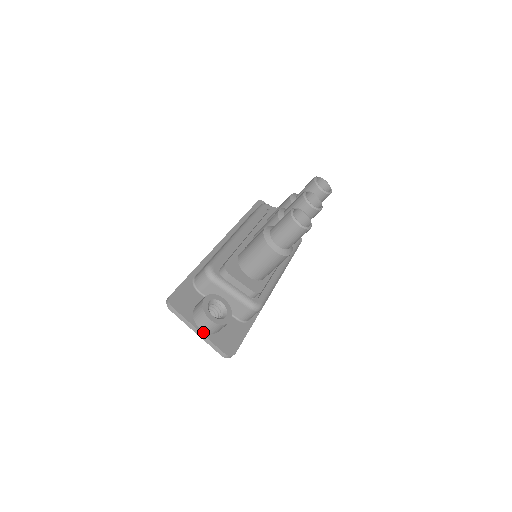
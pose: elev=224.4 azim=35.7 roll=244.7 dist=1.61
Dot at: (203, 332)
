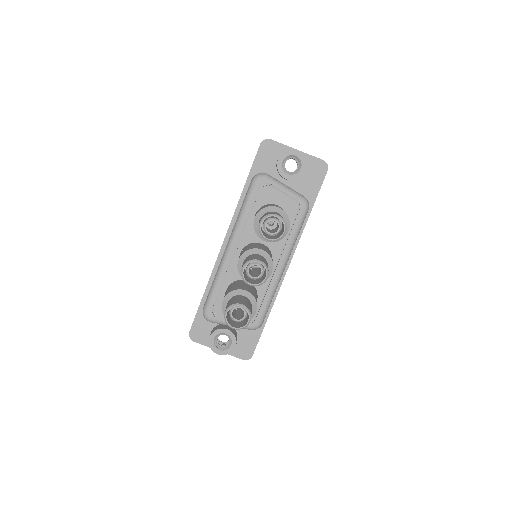
Dot at: occluded
